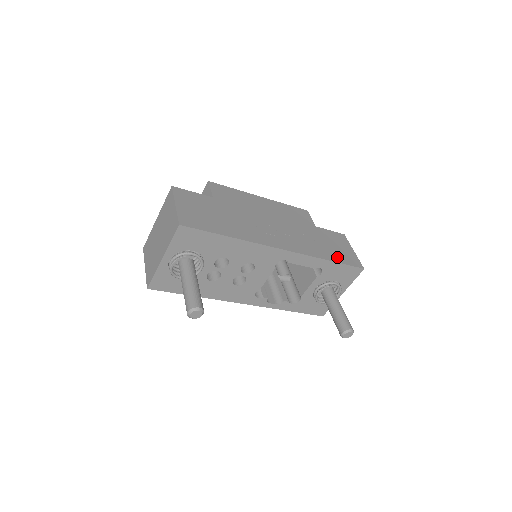
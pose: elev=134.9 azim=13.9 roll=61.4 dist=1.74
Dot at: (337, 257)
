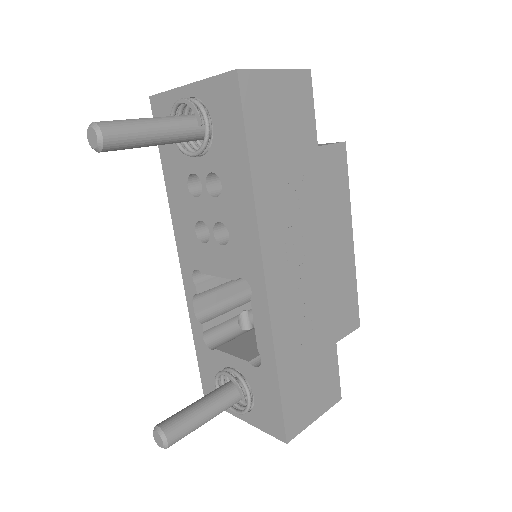
Dot at: (291, 387)
